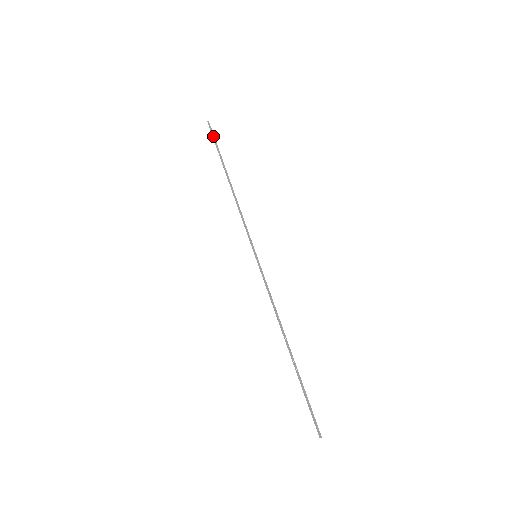
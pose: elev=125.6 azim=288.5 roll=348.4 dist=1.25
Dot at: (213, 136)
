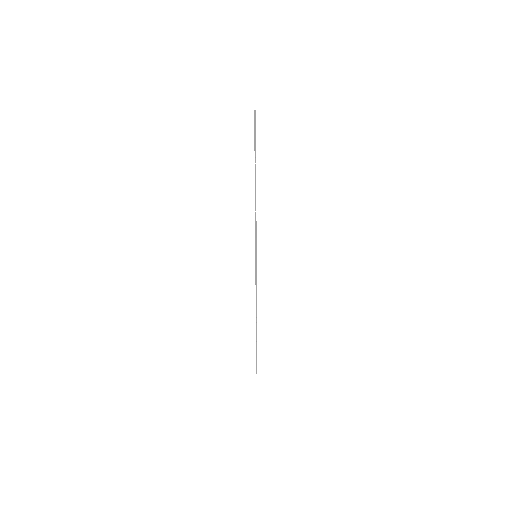
Dot at: (255, 130)
